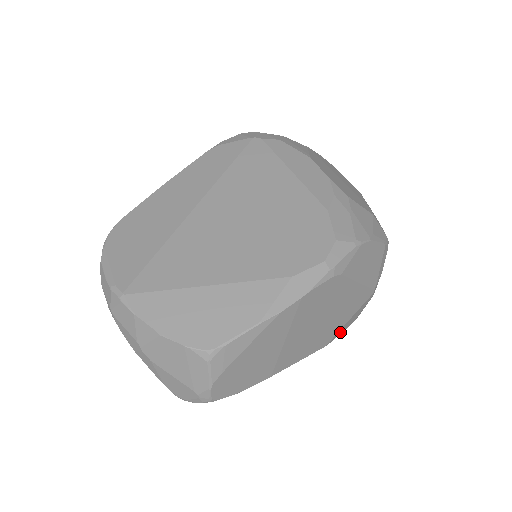
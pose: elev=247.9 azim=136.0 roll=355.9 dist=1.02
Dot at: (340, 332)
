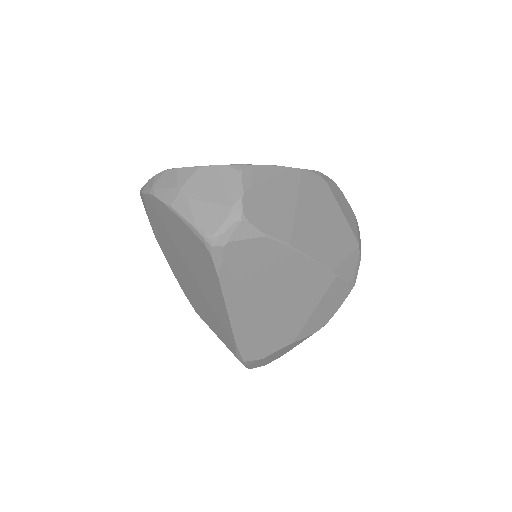
Dot at: (342, 273)
